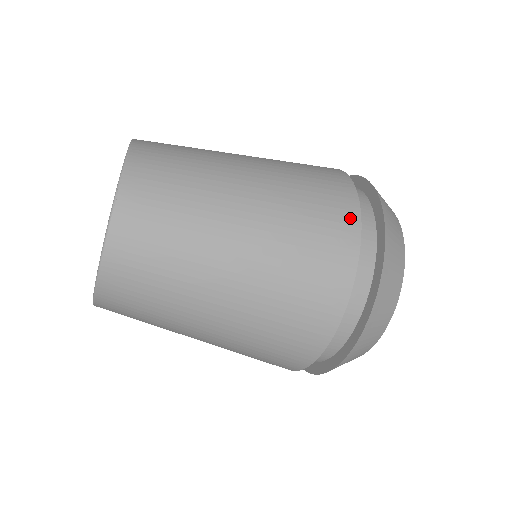
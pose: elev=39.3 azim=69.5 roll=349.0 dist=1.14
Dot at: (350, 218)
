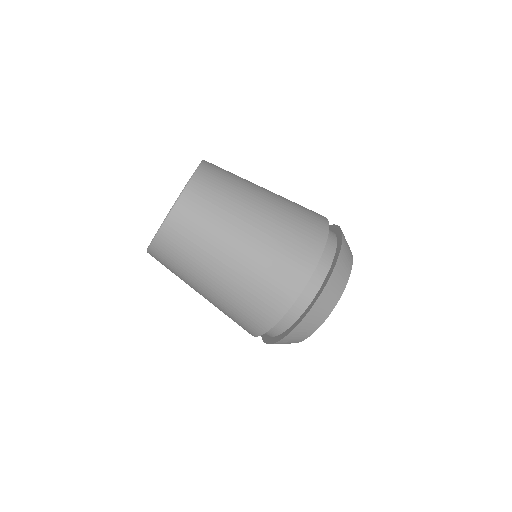
Dot at: occluded
